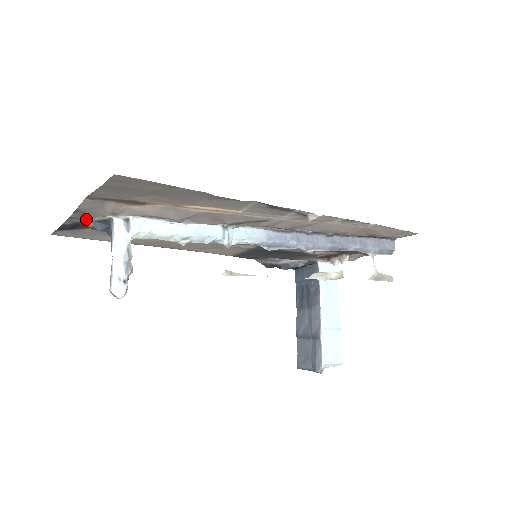
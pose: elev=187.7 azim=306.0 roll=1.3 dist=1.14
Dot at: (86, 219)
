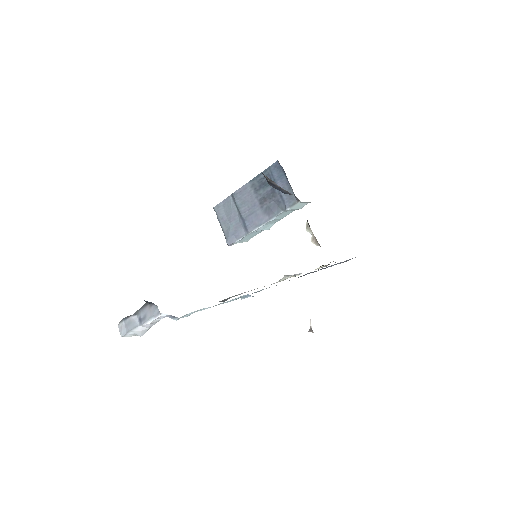
Dot at: occluded
